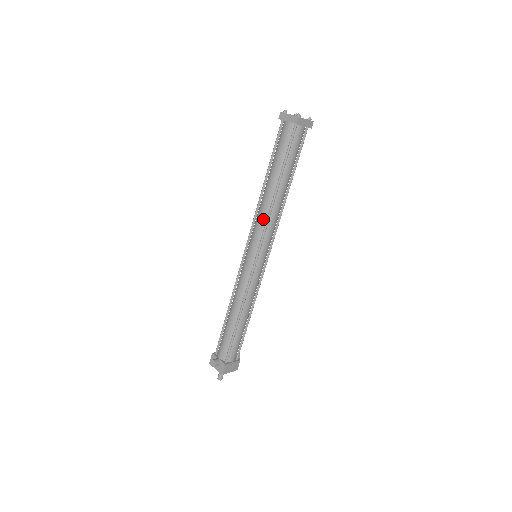
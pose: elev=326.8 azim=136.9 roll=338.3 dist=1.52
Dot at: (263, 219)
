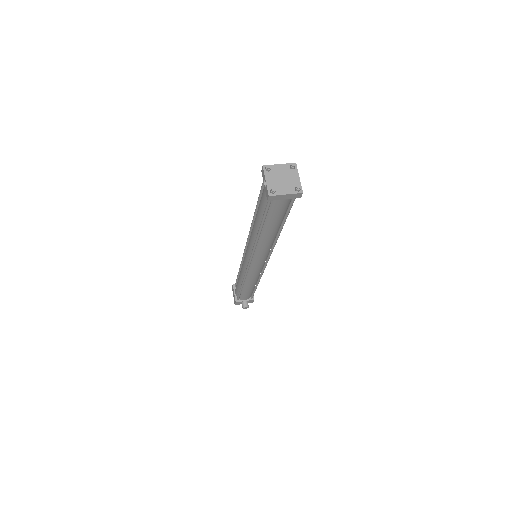
Dot at: (268, 249)
